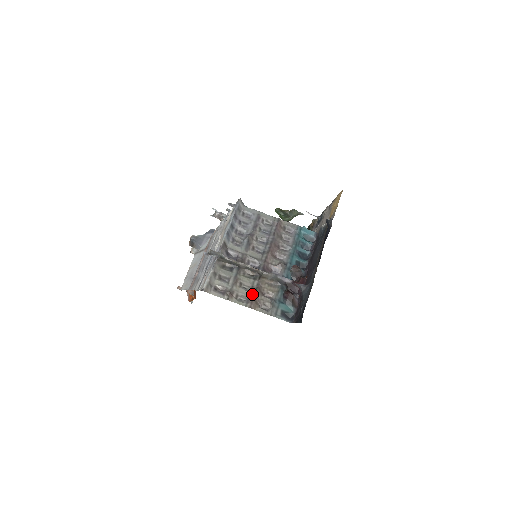
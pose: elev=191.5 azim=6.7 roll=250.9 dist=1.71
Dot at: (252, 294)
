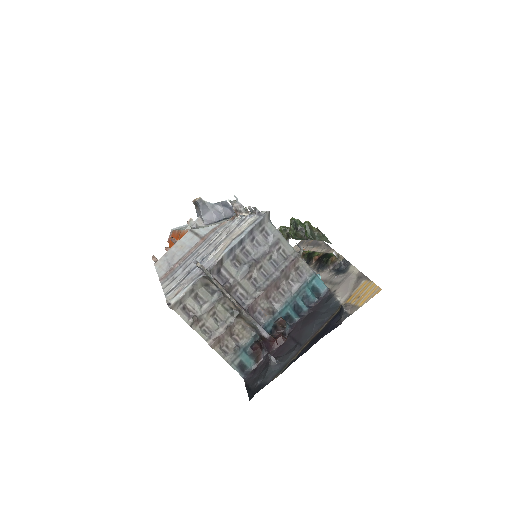
Dot at: (220, 330)
